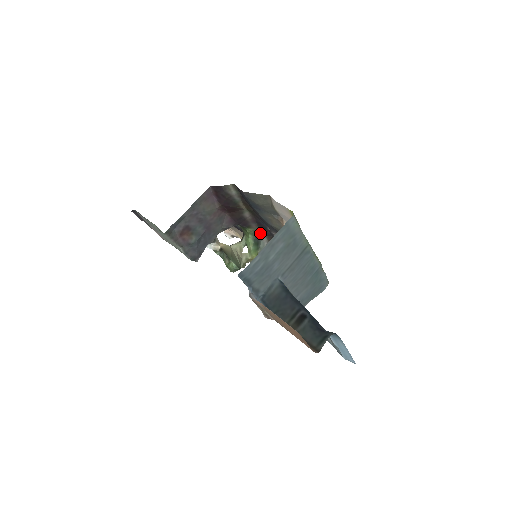
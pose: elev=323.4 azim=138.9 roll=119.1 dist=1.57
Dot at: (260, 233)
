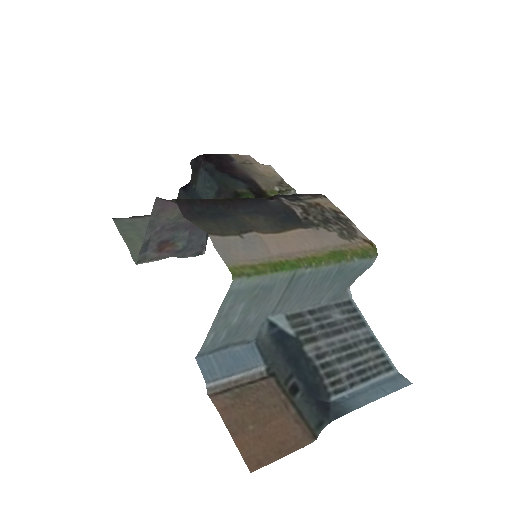
Dot at: occluded
